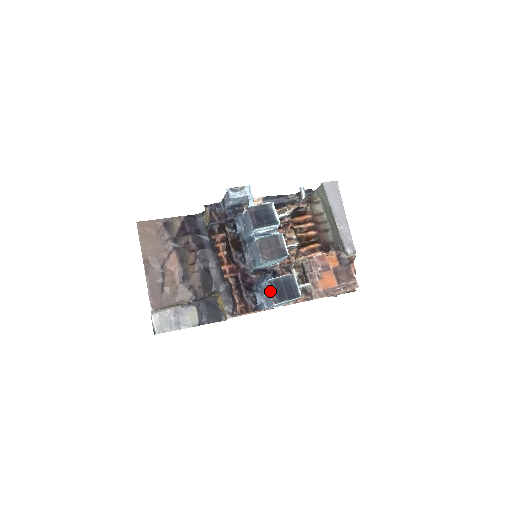
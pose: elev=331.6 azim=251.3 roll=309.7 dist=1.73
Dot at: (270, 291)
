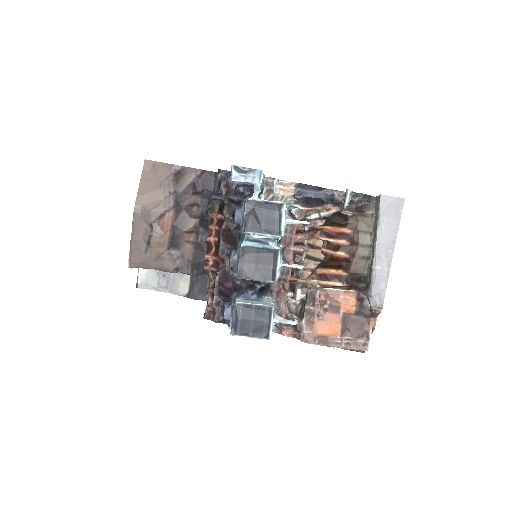
Dot at: (233, 316)
